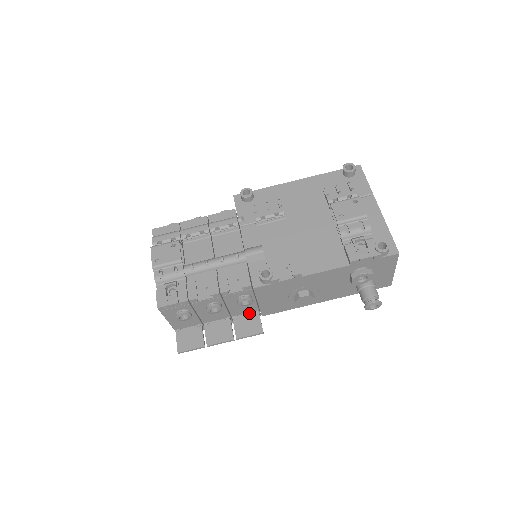
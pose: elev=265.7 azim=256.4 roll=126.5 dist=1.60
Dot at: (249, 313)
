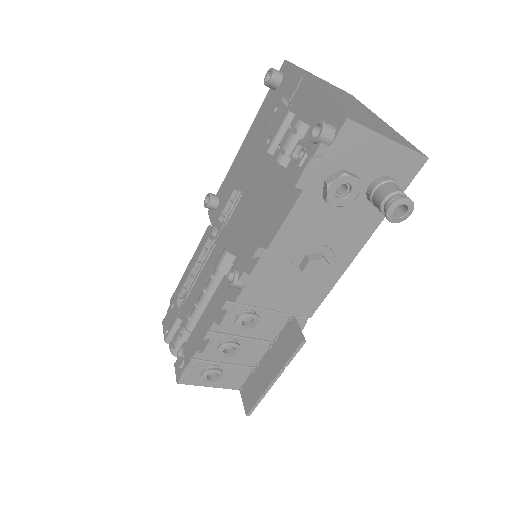
Dot at: (285, 326)
